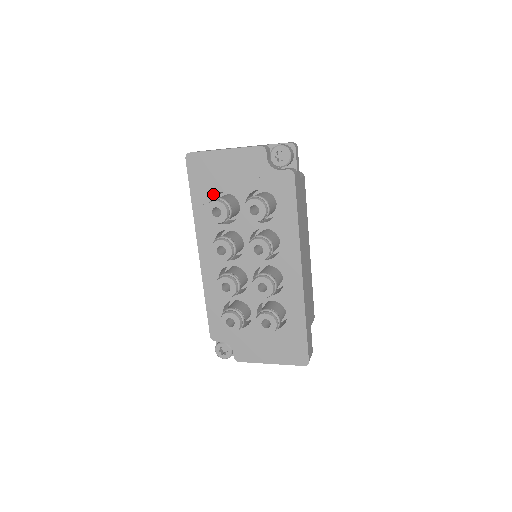
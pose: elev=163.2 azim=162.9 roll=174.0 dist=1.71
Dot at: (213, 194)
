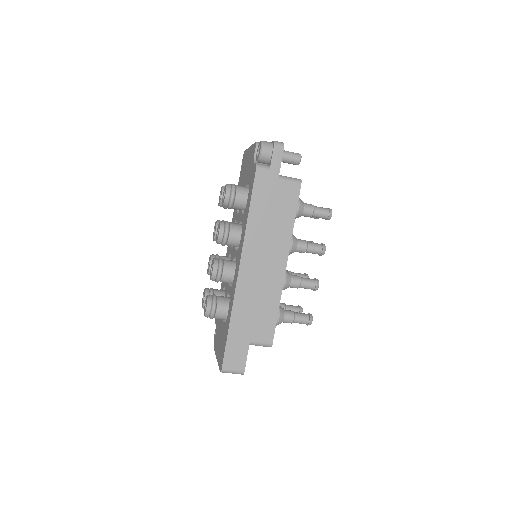
Dot at: occluded
